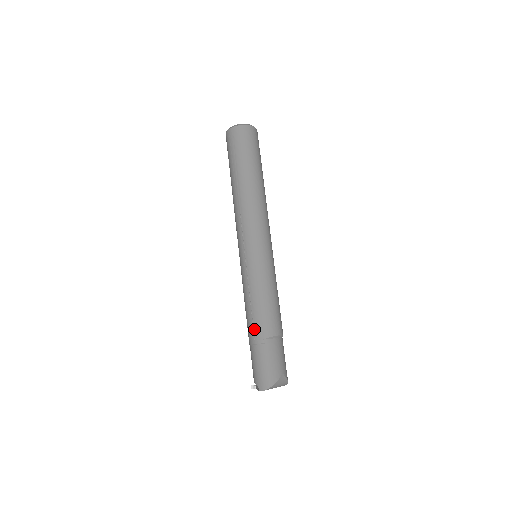
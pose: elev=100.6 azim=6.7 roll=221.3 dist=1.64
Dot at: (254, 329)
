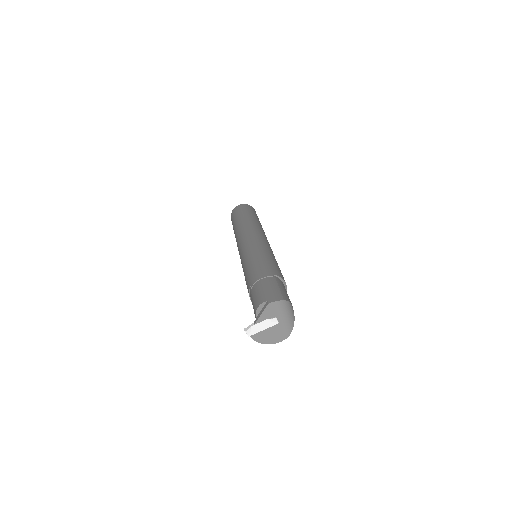
Dot at: (262, 270)
